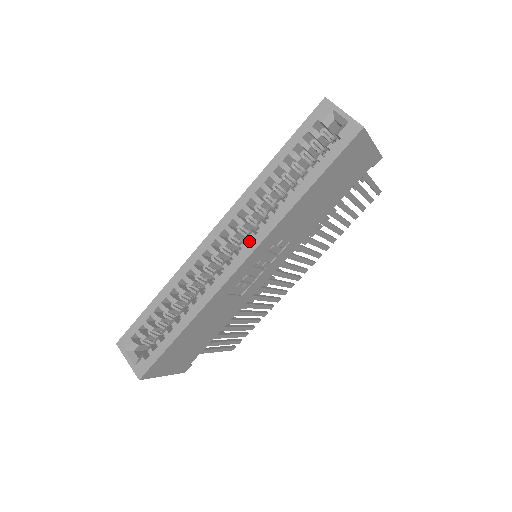
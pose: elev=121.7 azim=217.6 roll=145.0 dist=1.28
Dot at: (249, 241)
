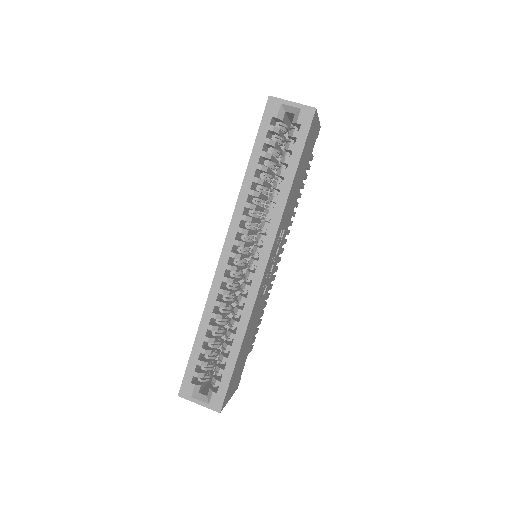
Dot at: (259, 244)
